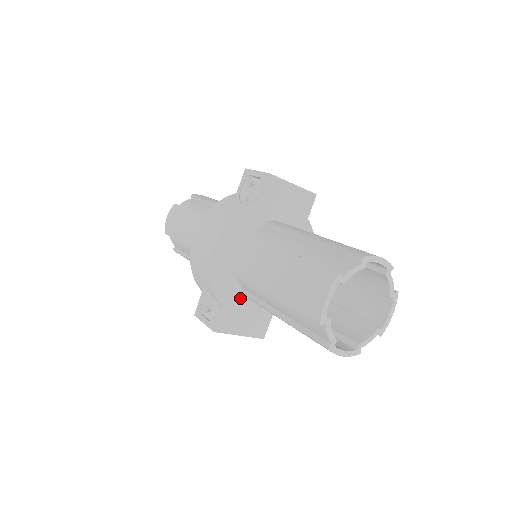
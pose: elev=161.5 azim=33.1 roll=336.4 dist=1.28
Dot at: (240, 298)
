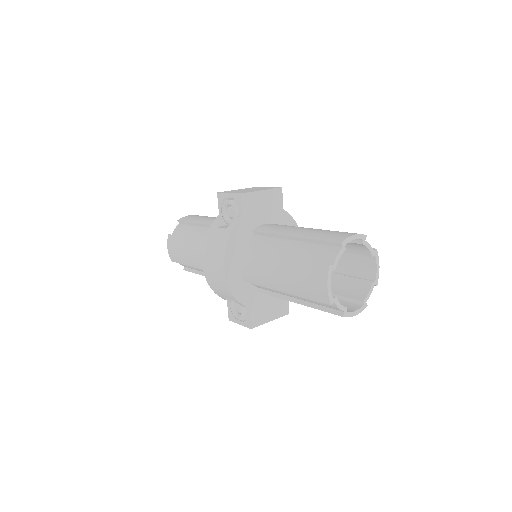
Dot at: (259, 295)
